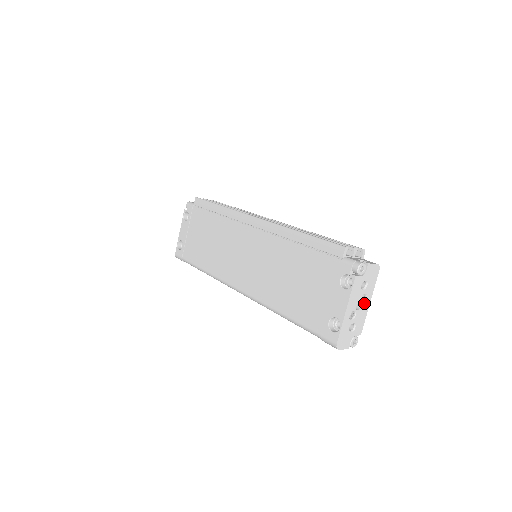
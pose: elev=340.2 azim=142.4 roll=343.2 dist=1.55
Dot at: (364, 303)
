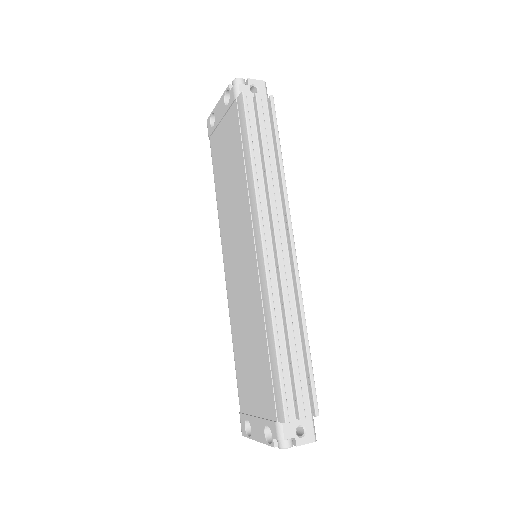
Dot at: occluded
